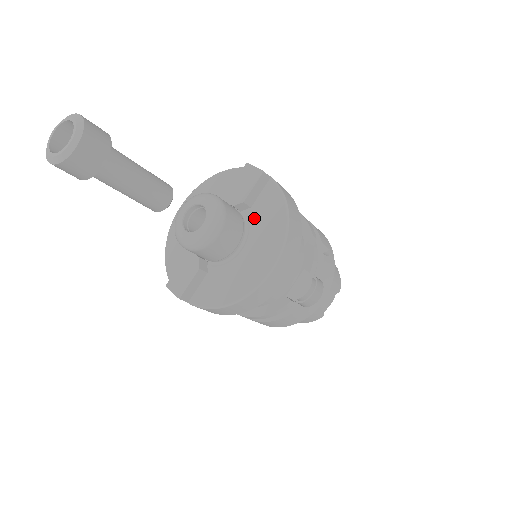
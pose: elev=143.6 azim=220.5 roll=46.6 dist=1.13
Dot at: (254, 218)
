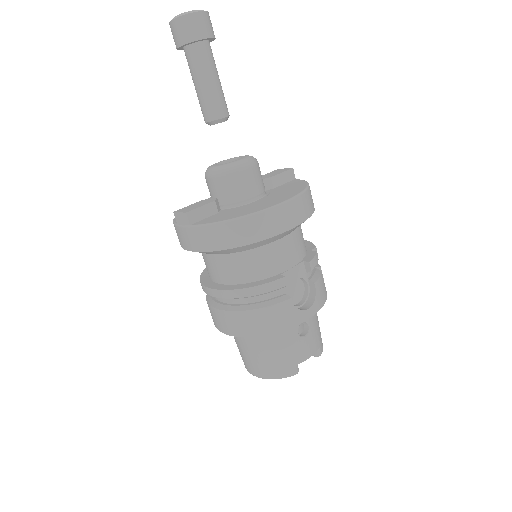
Dot at: (276, 190)
